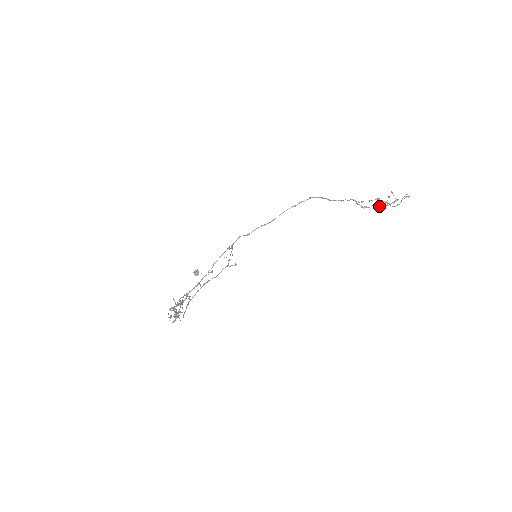
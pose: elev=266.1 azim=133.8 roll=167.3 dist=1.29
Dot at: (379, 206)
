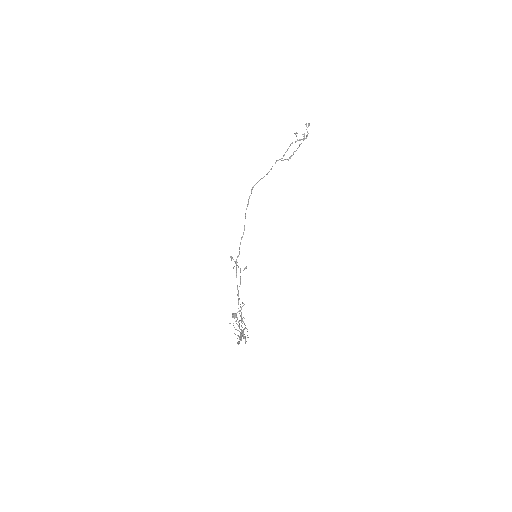
Dot at: occluded
